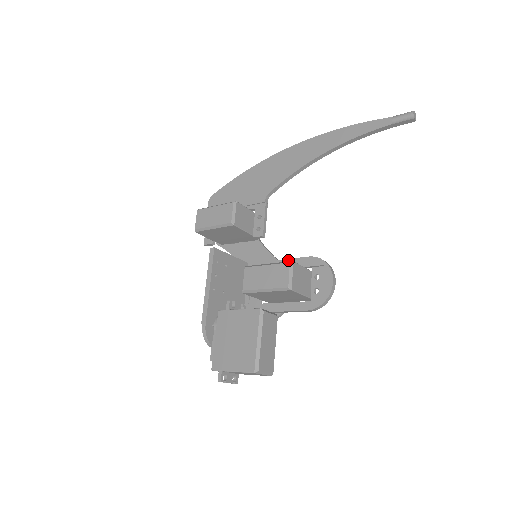
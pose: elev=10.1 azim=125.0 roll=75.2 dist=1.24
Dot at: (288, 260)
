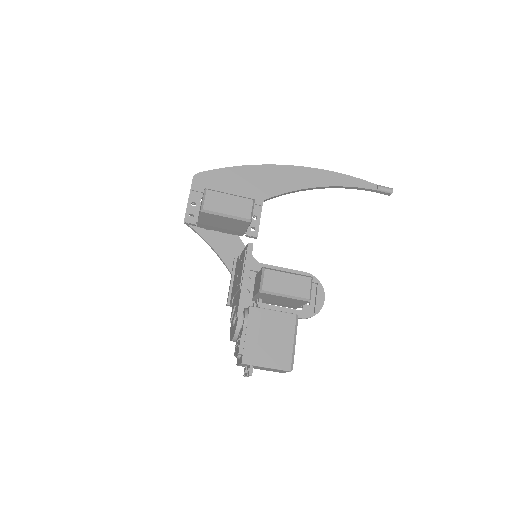
Dot at: (285, 269)
